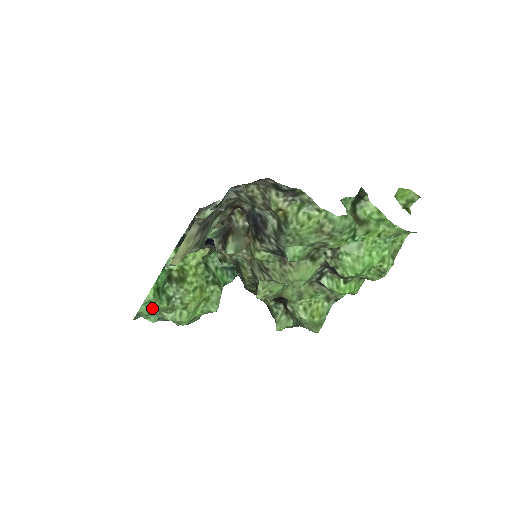
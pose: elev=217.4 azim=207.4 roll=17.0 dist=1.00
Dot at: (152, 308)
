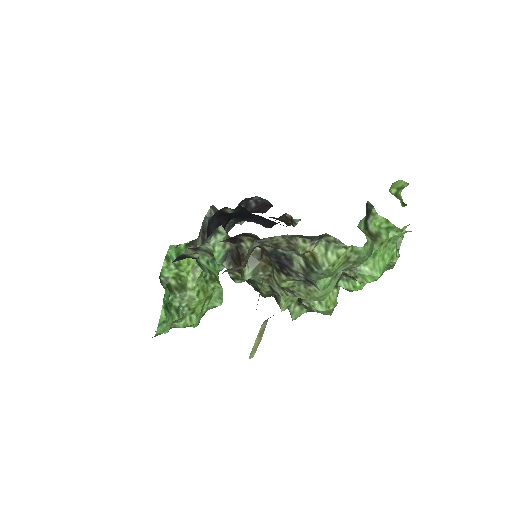
Dot at: (167, 326)
